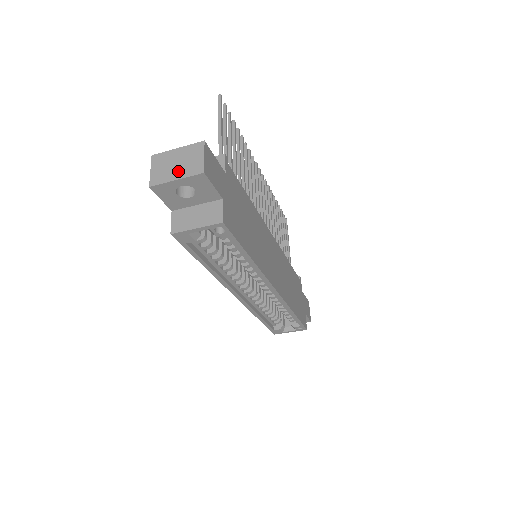
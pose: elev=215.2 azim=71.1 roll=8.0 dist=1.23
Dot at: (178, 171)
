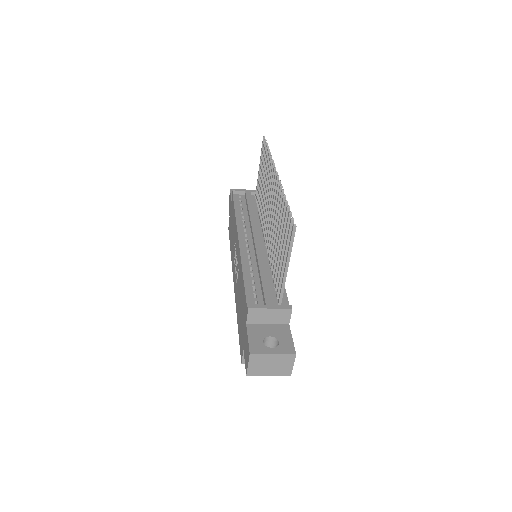
Dot at: (271, 371)
